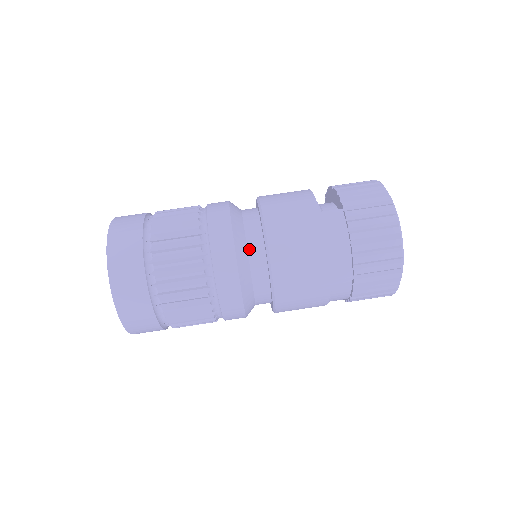
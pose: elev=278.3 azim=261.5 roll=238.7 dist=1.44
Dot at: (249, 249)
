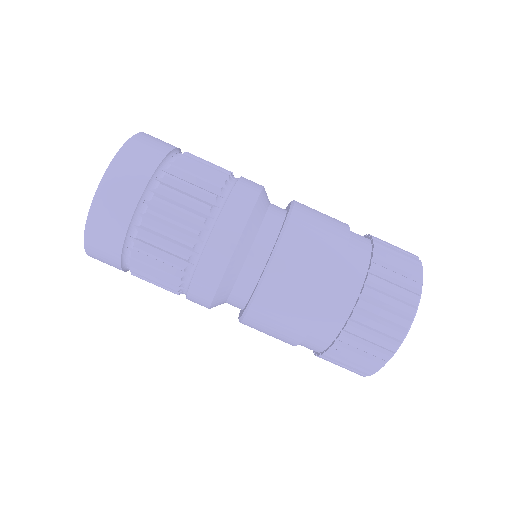
Dot at: (267, 215)
